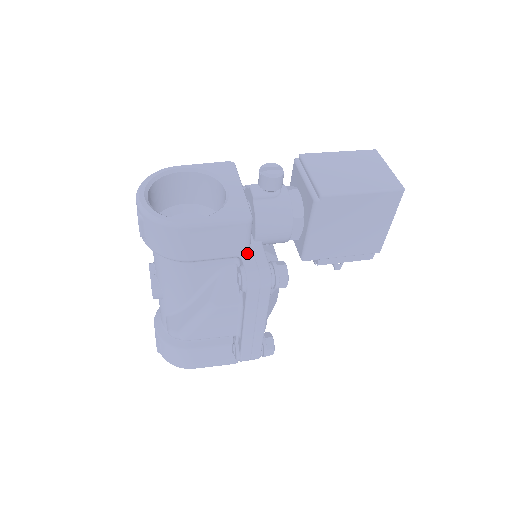
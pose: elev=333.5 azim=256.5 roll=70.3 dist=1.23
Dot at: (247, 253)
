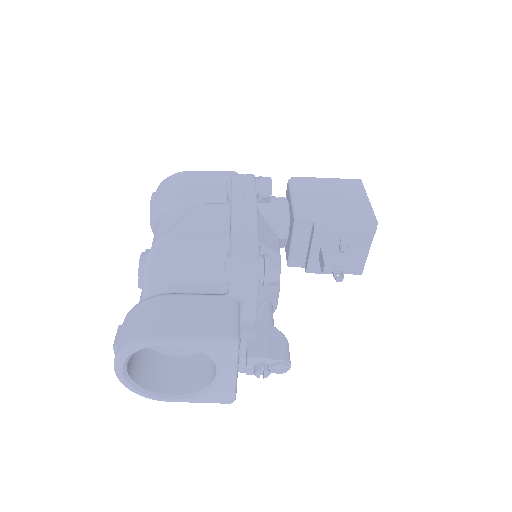
Dot at: occluded
